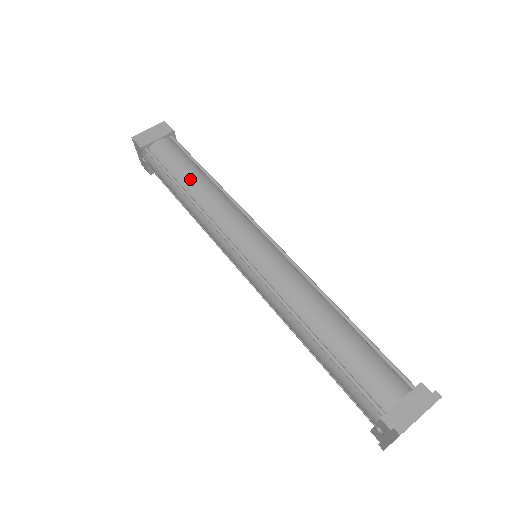
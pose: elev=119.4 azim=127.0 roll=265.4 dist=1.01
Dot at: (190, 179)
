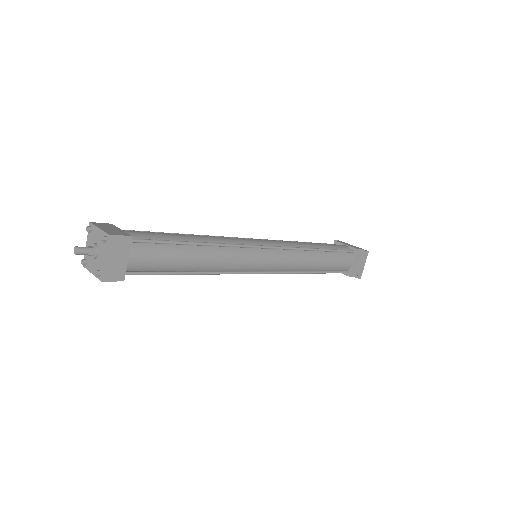
Dot at: (193, 263)
